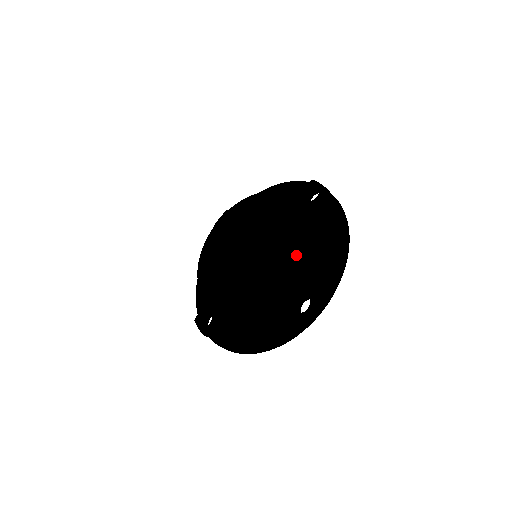
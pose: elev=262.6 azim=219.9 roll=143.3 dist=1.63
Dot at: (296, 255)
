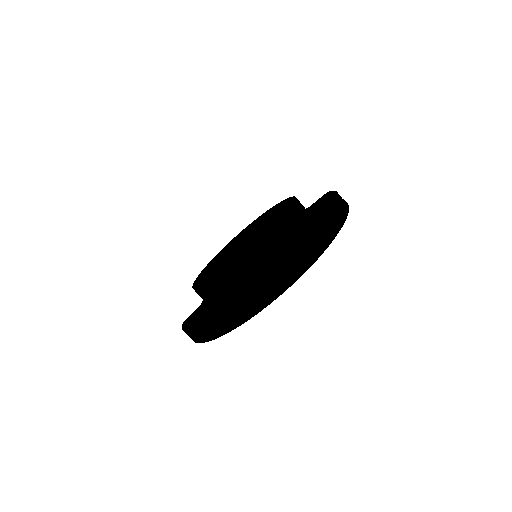
Dot at: (281, 227)
